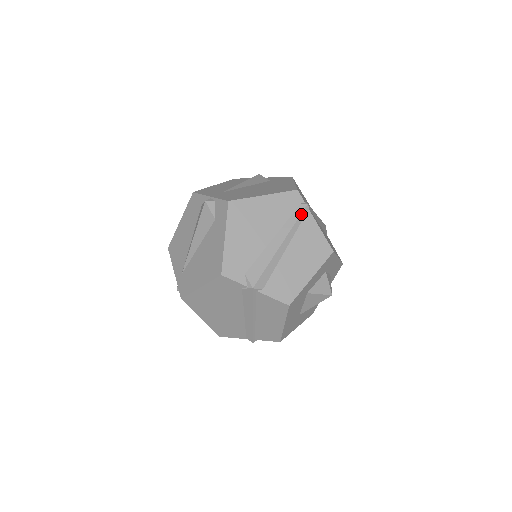
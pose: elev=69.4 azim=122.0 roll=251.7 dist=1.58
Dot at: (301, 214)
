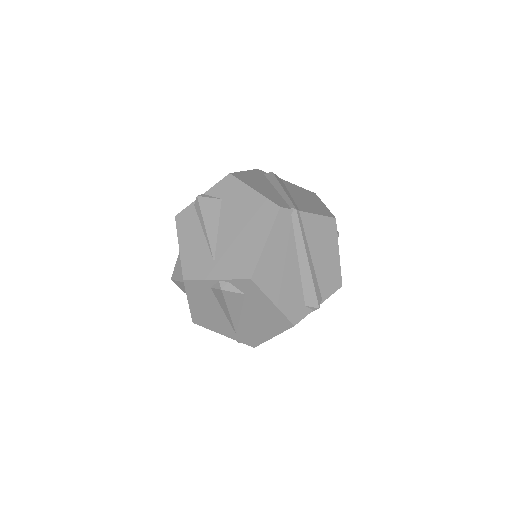
Dot at: (299, 222)
